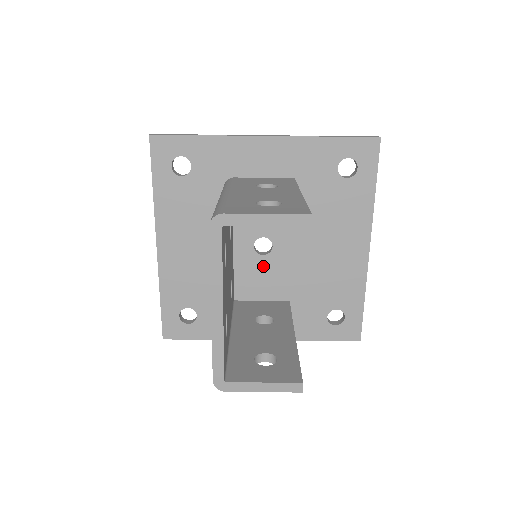
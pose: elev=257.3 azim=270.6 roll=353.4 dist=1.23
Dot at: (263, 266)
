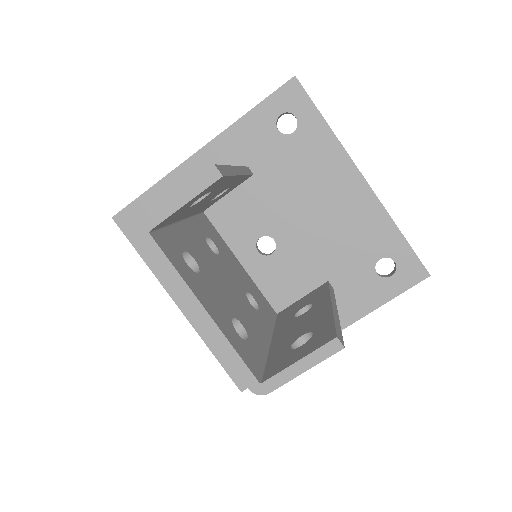
Dot at: (279, 264)
